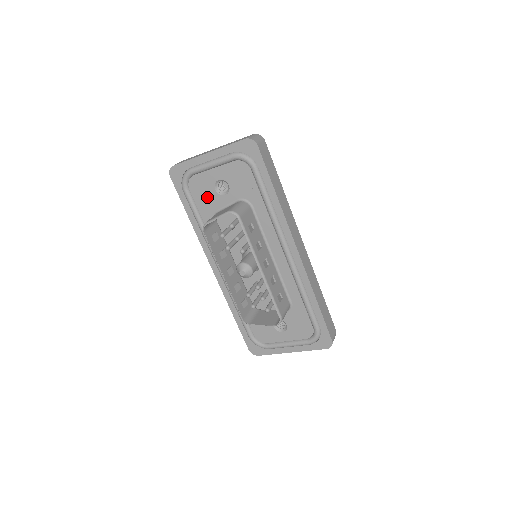
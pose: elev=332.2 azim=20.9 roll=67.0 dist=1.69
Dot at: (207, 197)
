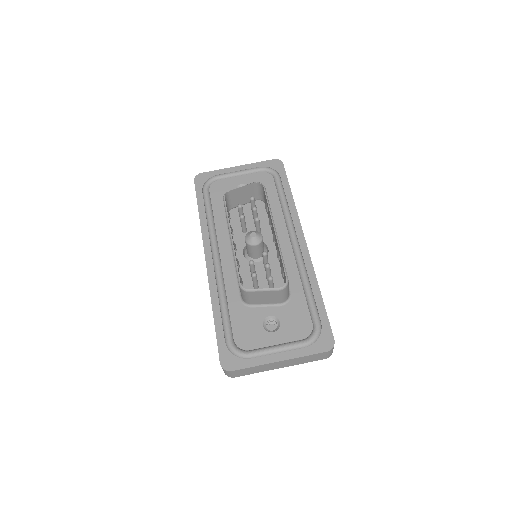
Dot at: occluded
